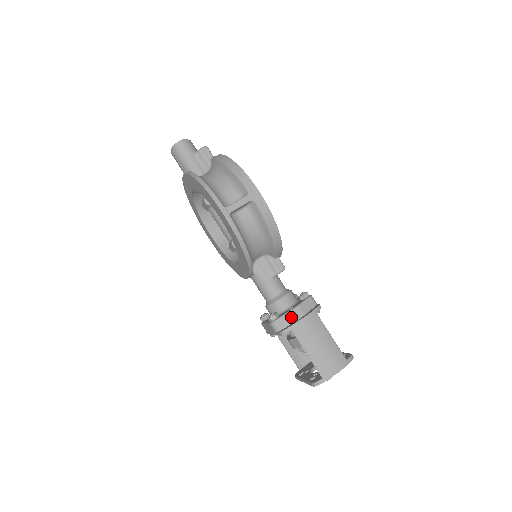
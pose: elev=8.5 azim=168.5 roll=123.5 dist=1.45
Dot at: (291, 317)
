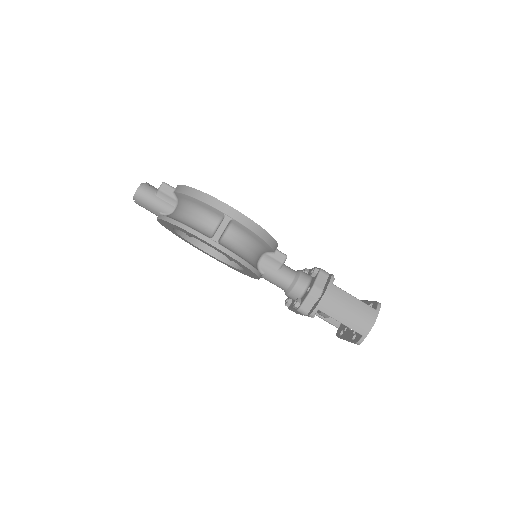
Dot at: (312, 298)
